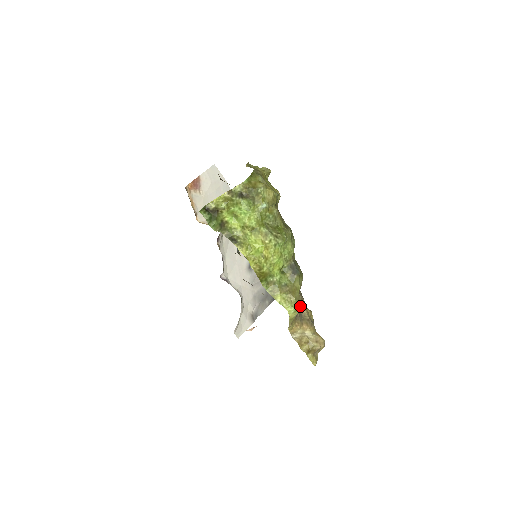
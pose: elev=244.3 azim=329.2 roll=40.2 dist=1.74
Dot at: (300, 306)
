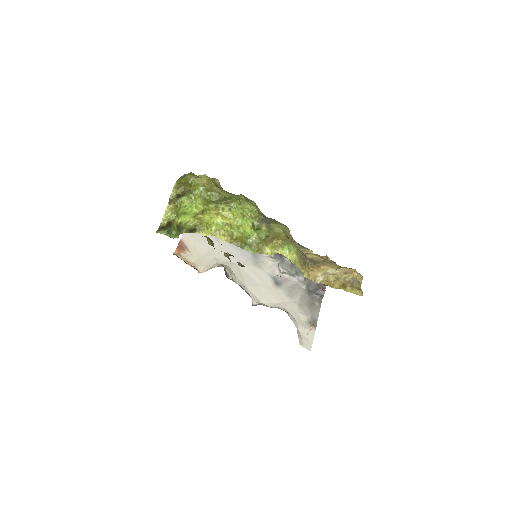
Dot at: (293, 245)
